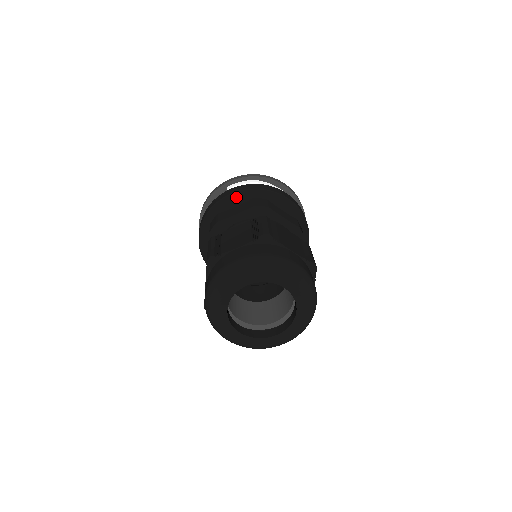
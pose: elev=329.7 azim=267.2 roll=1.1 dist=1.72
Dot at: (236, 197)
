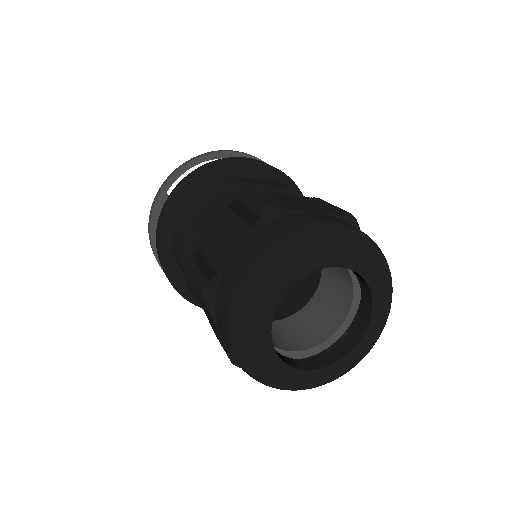
Dot at: (187, 194)
